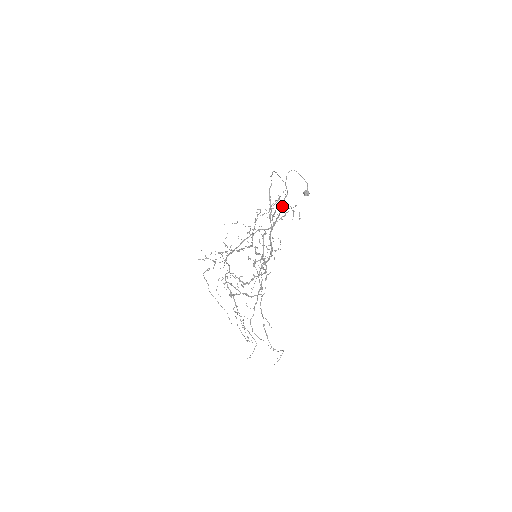
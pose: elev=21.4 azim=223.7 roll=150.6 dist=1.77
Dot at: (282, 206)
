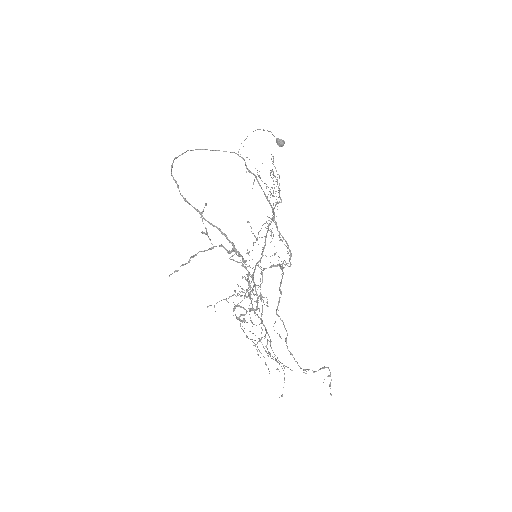
Dot at: (256, 179)
